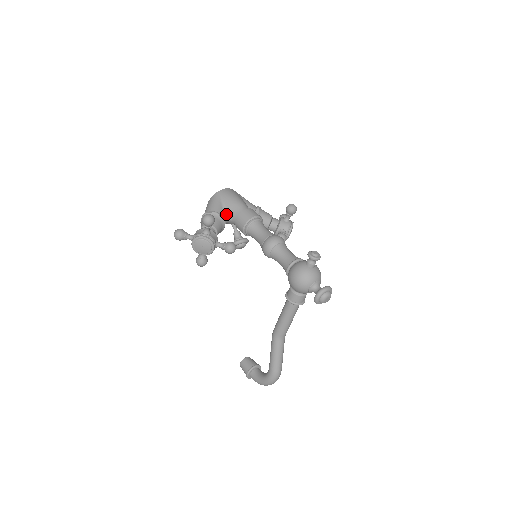
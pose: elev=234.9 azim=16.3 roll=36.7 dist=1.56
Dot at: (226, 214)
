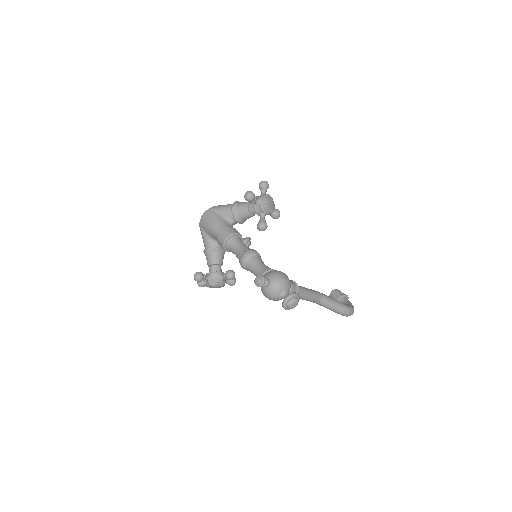
Dot at: (215, 241)
